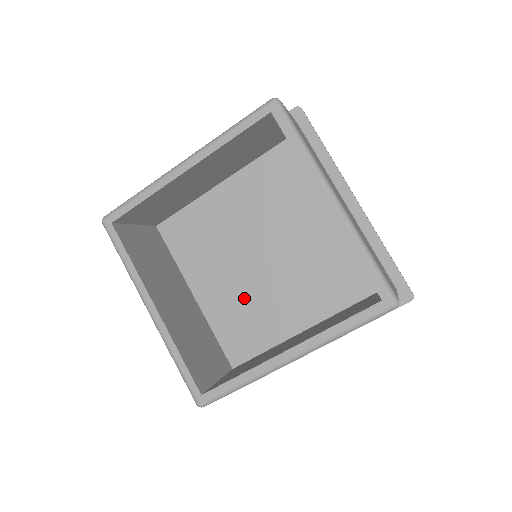
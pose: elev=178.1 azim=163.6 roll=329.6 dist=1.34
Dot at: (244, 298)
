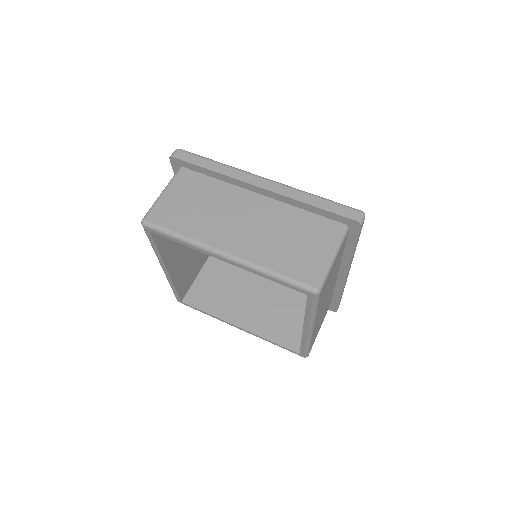
Dot at: occluded
